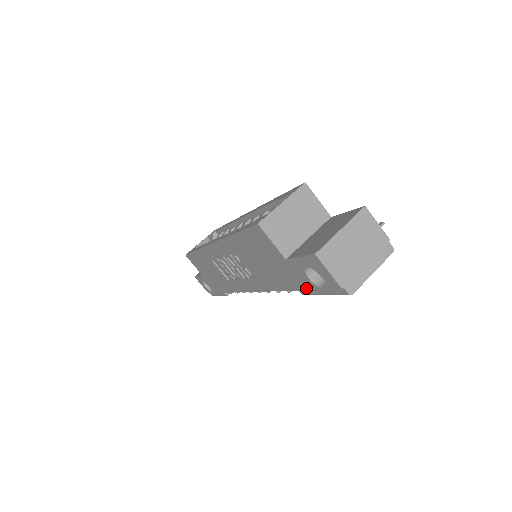
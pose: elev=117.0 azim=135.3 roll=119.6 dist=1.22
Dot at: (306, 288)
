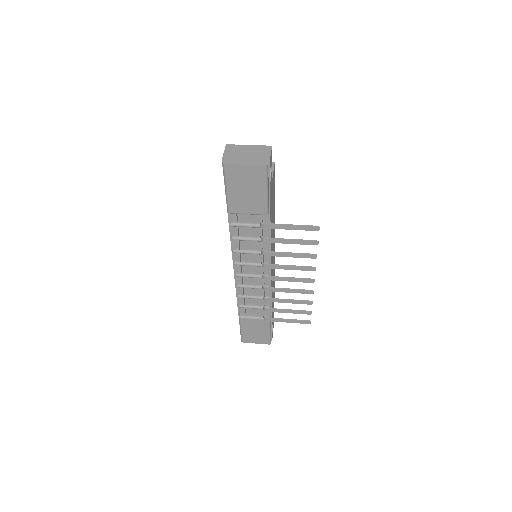
Dot at: occluded
